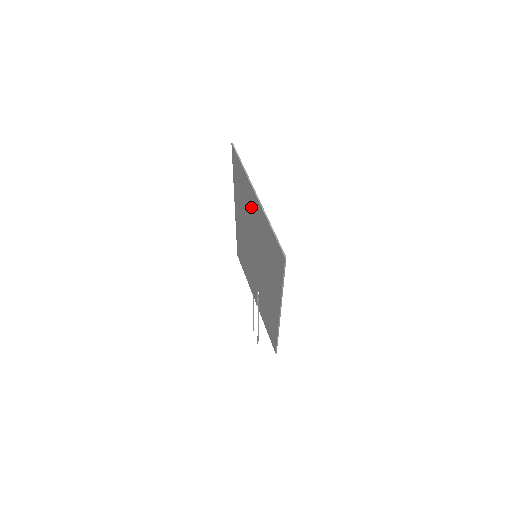
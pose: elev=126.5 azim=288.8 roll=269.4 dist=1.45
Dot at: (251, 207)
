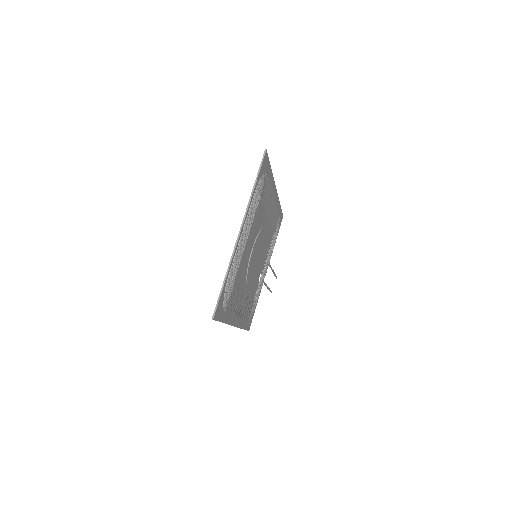
Dot at: (249, 227)
